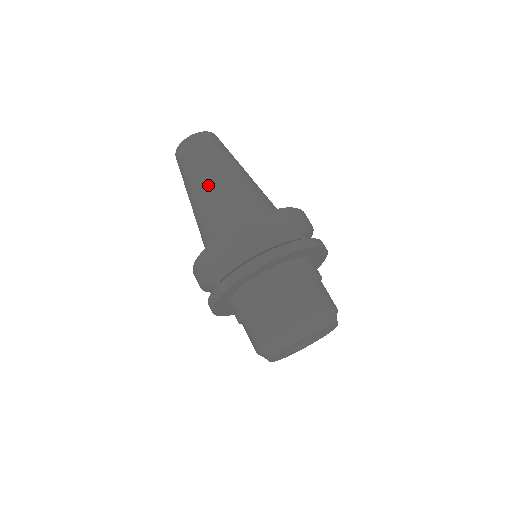
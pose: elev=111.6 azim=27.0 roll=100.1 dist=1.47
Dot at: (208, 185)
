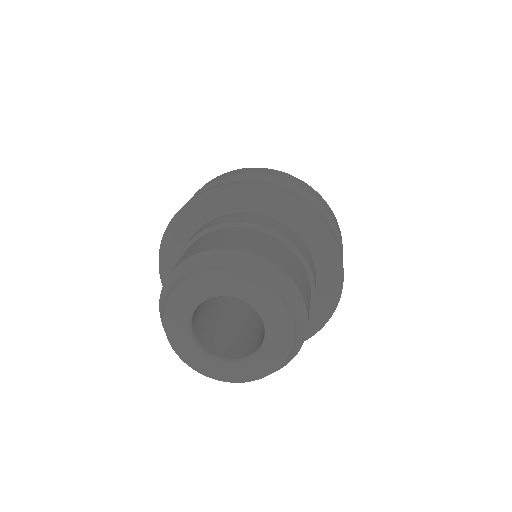
Dot at: occluded
